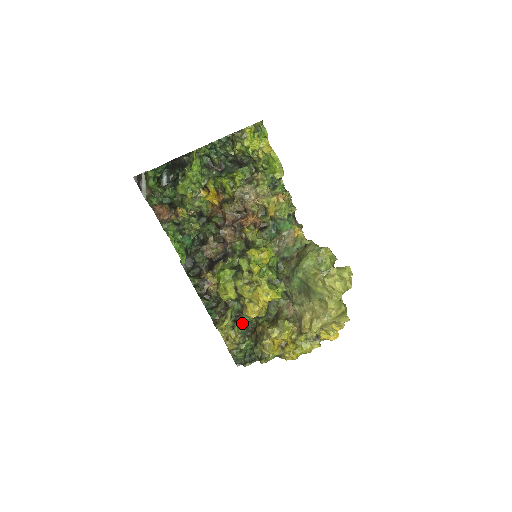
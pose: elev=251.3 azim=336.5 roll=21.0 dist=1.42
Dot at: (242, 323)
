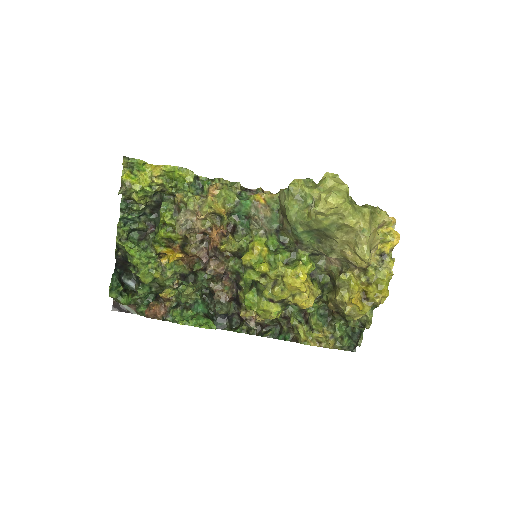
Dot at: (314, 317)
